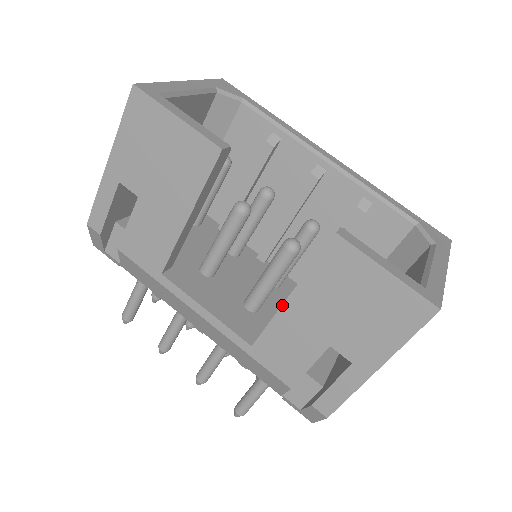
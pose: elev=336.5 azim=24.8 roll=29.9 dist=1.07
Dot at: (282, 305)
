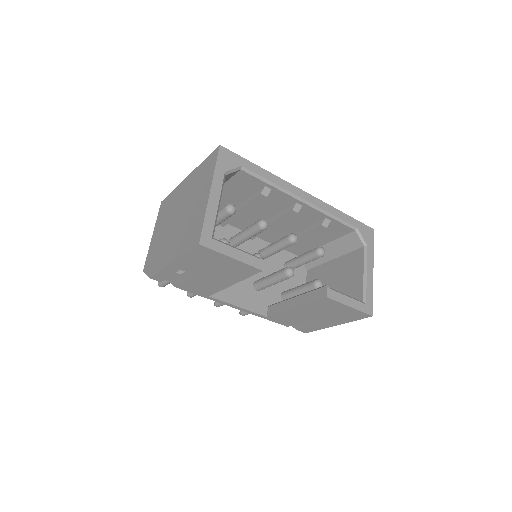
Dot at: (289, 310)
